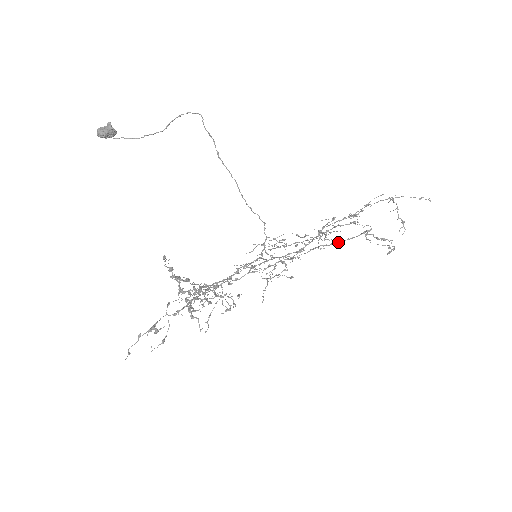
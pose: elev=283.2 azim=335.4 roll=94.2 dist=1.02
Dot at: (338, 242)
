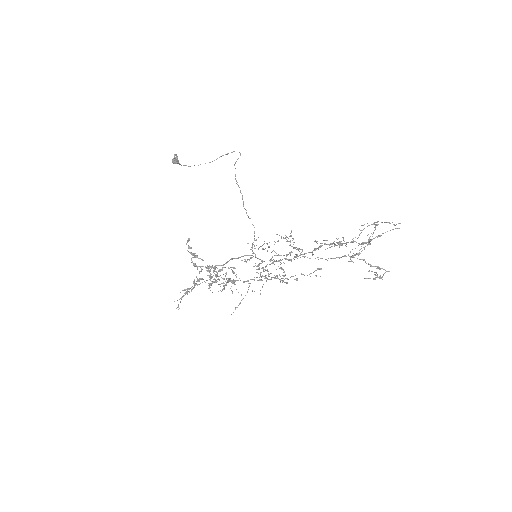
Dot at: occluded
